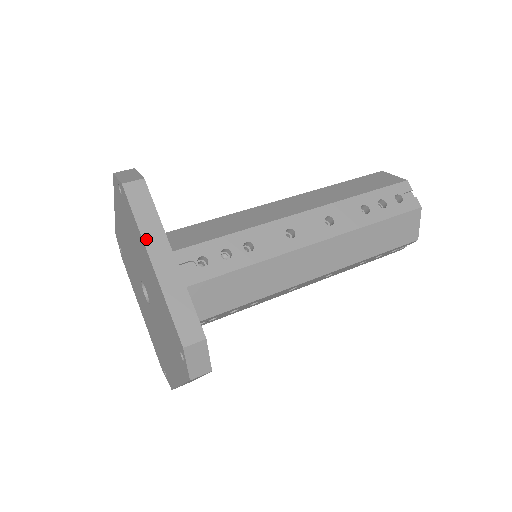
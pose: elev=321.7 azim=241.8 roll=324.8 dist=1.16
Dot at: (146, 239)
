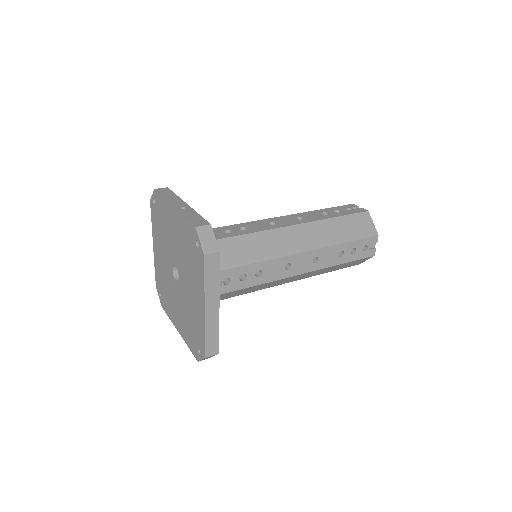
Dot at: (207, 295)
